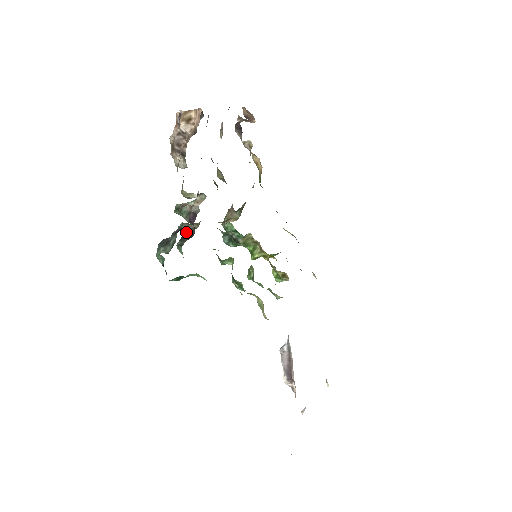
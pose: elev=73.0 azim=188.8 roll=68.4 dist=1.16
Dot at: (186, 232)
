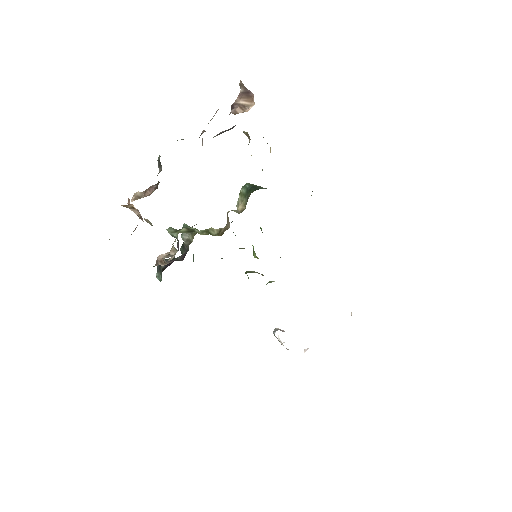
Dot at: (184, 243)
